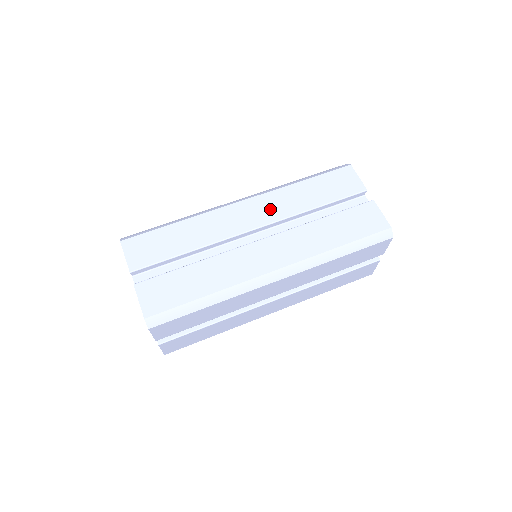
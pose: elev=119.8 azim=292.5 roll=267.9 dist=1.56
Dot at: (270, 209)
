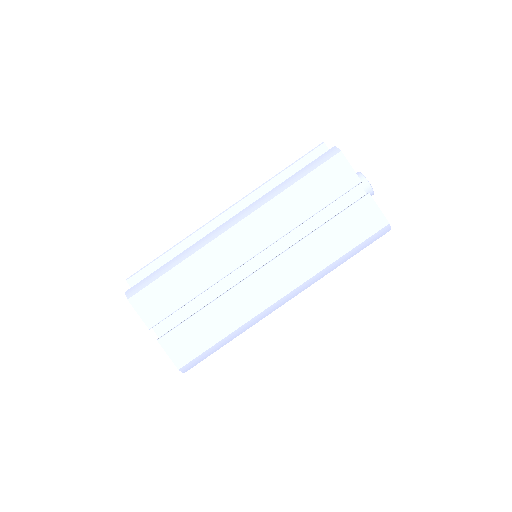
Dot at: (265, 229)
